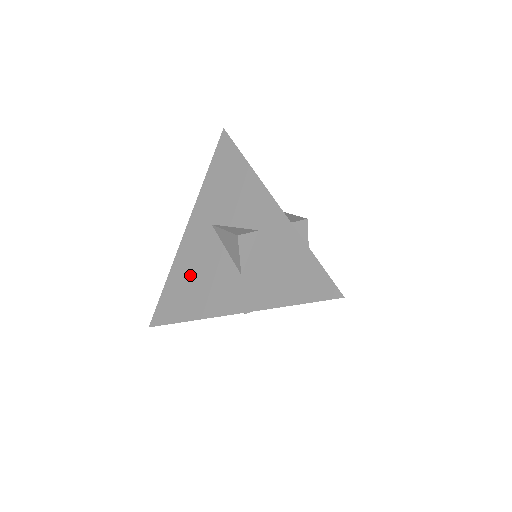
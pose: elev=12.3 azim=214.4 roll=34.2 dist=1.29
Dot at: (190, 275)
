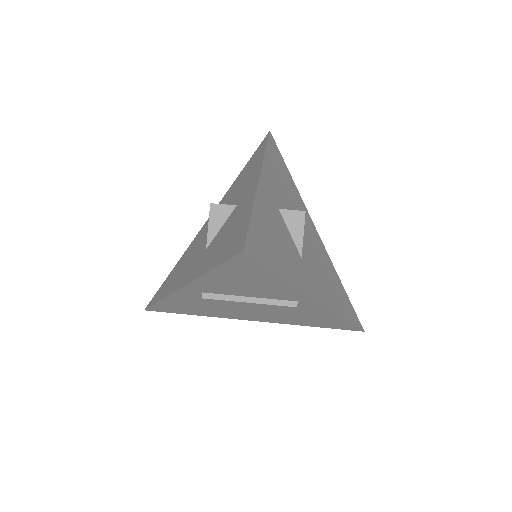
Dot at: (185, 259)
